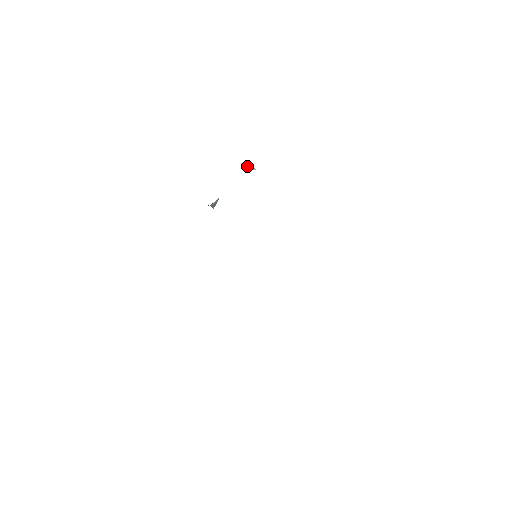
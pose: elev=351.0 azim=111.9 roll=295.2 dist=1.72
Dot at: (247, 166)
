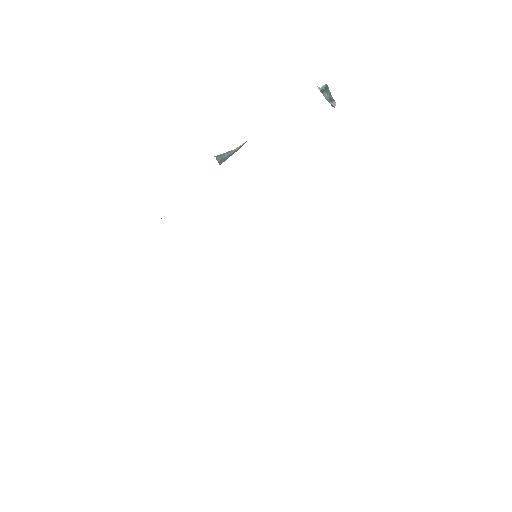
Dot at: (325, 95)
